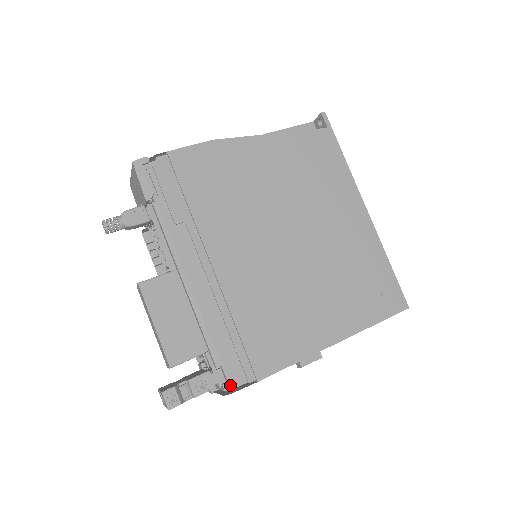
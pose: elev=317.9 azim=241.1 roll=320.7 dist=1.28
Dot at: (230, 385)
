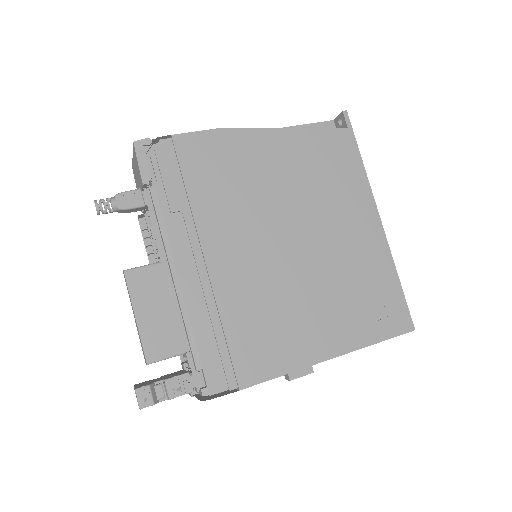
Dot at: (209, 390)
